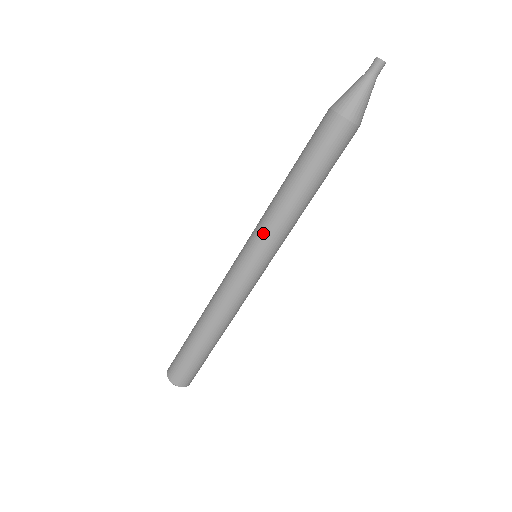
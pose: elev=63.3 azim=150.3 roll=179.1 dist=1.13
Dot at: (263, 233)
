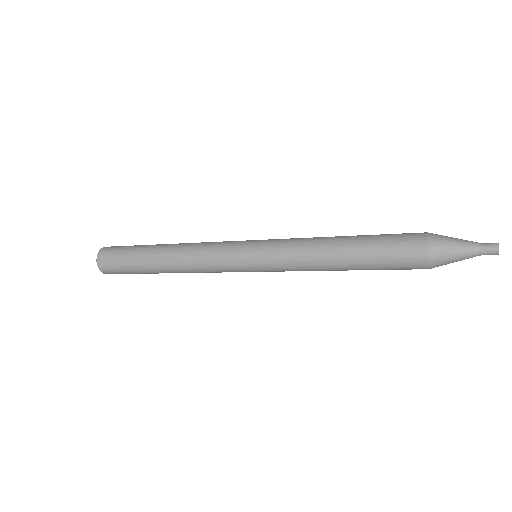
Dot at: (282, 268)
